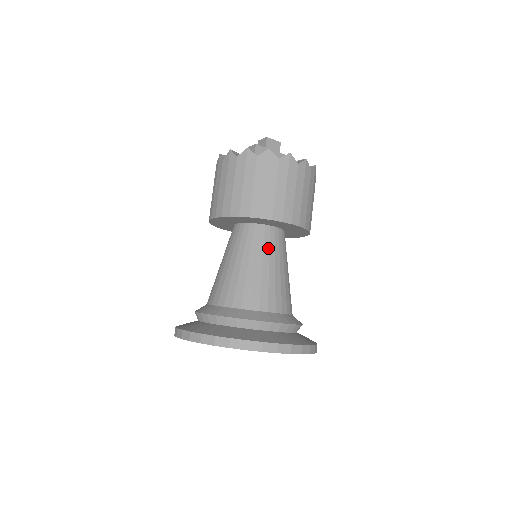
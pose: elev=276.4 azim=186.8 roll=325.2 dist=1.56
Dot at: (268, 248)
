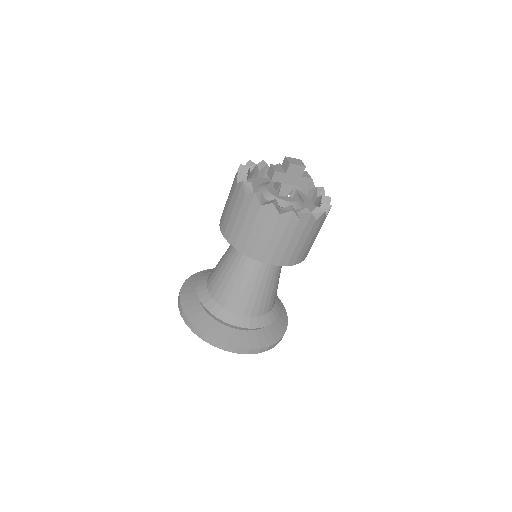
Dot at: (259, 268)
